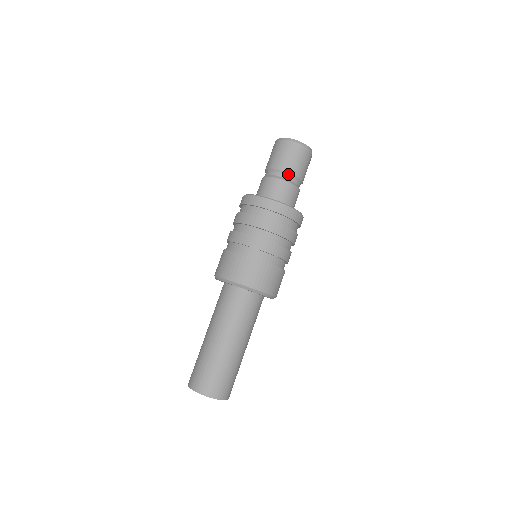
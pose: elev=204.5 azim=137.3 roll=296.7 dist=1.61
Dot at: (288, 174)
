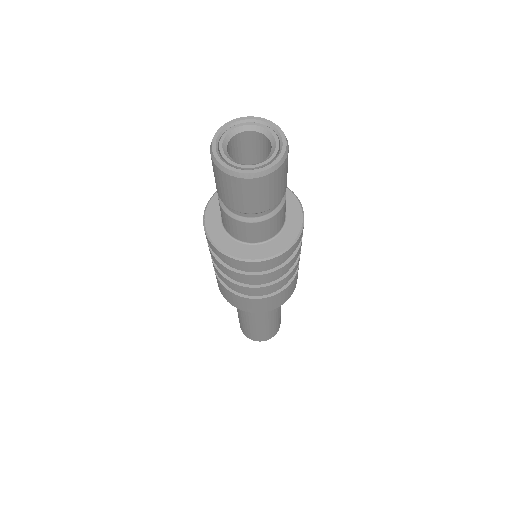
Dot at: (231, 208)
